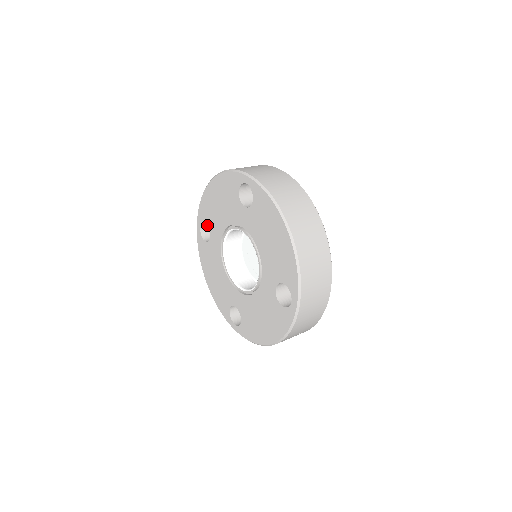
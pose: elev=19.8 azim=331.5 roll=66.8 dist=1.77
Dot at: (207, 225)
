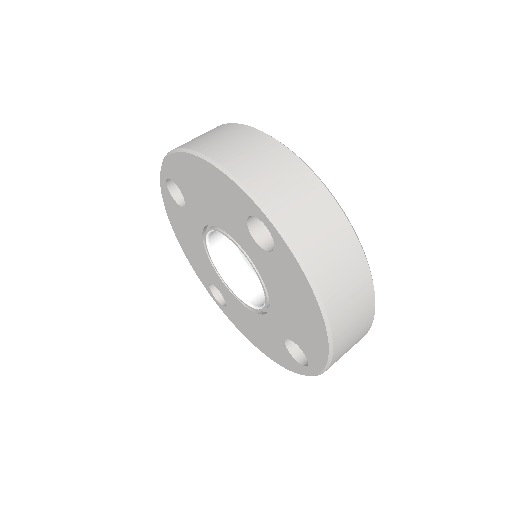
Dot at: occluded
